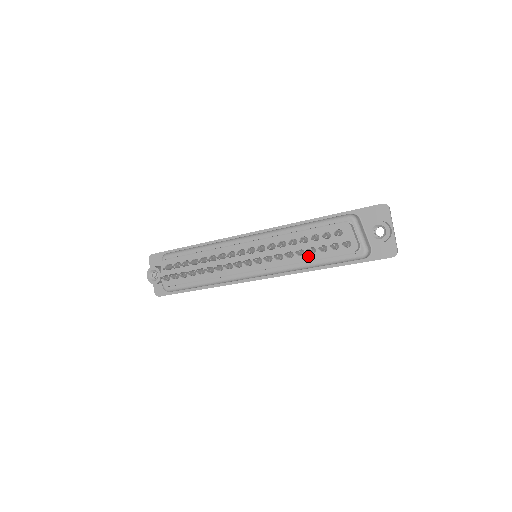
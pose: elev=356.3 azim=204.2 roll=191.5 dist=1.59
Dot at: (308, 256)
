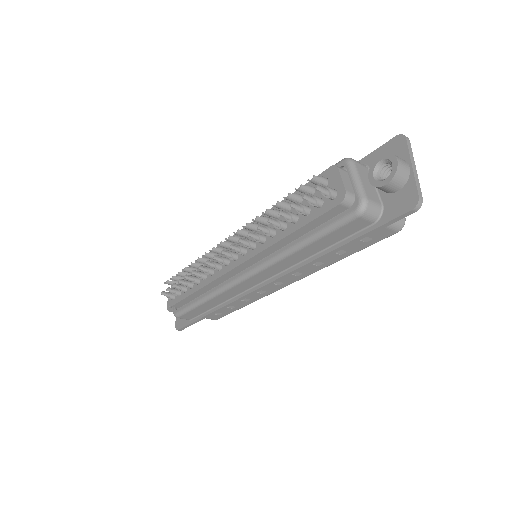
Dot at: (290, 228)
